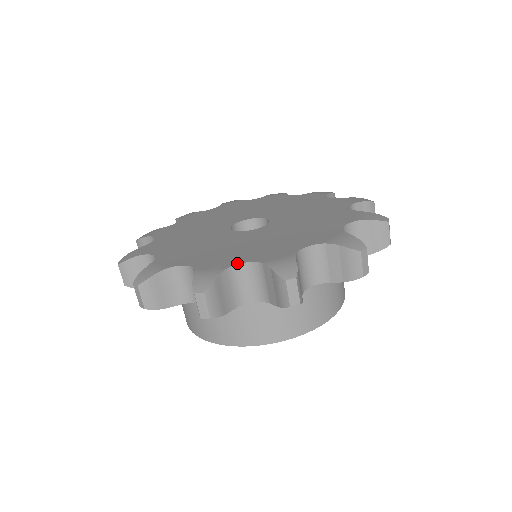
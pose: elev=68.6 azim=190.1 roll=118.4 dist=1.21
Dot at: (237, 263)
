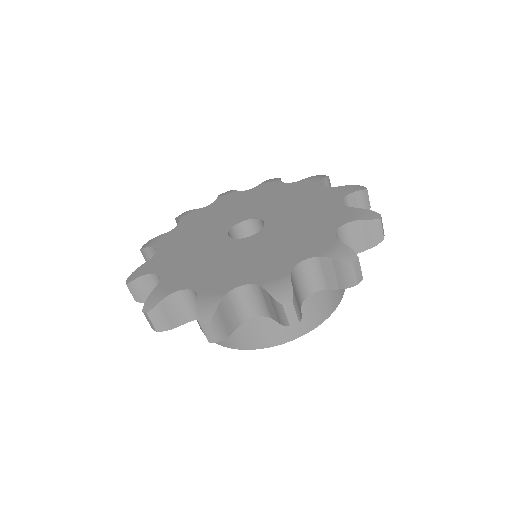
Dot at: (294, 265)
